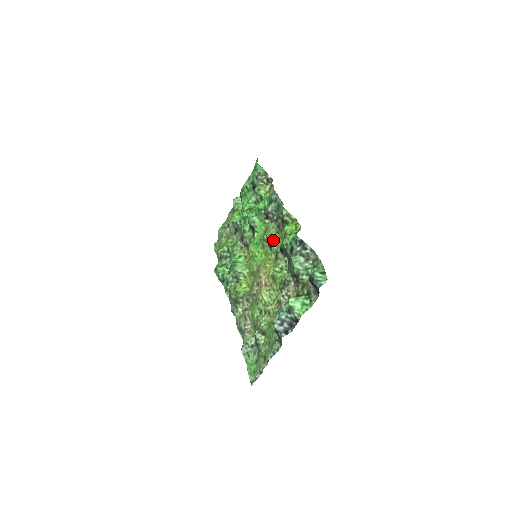
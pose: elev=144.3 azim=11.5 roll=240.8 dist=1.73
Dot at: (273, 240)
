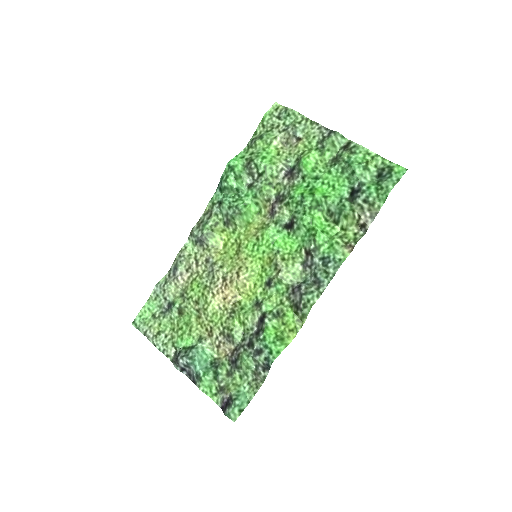
Dot at: (277, 286)
